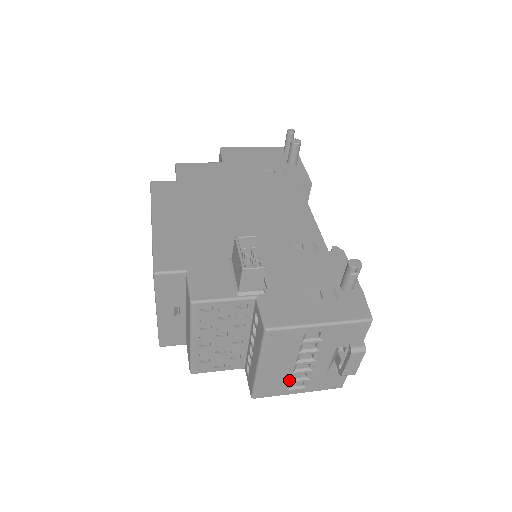
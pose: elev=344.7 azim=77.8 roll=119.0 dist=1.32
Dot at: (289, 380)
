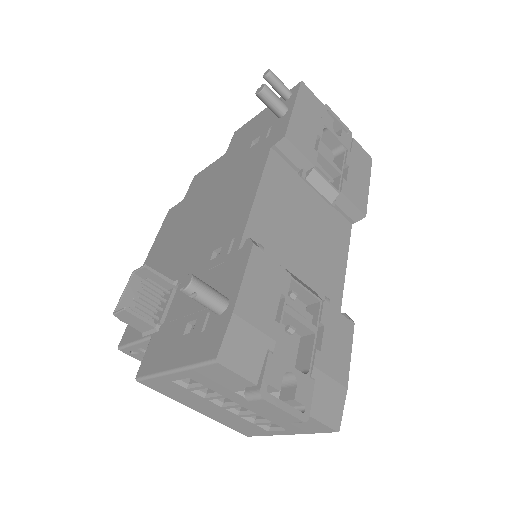
Dot at: (250, 422)
